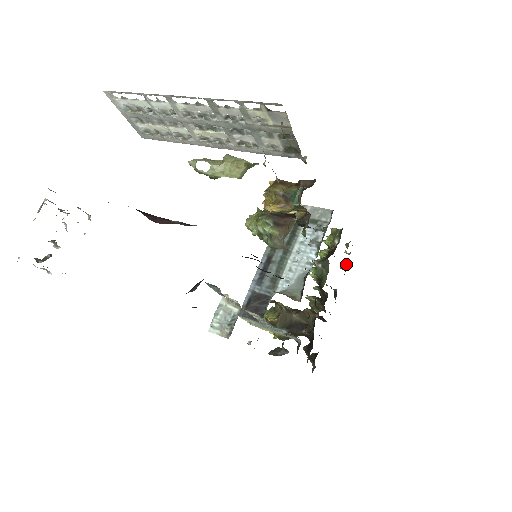
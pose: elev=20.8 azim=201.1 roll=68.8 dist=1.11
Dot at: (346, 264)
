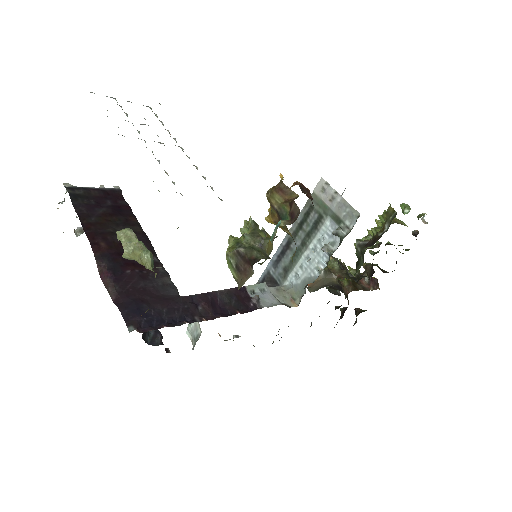
Dot at: (416, 235)
